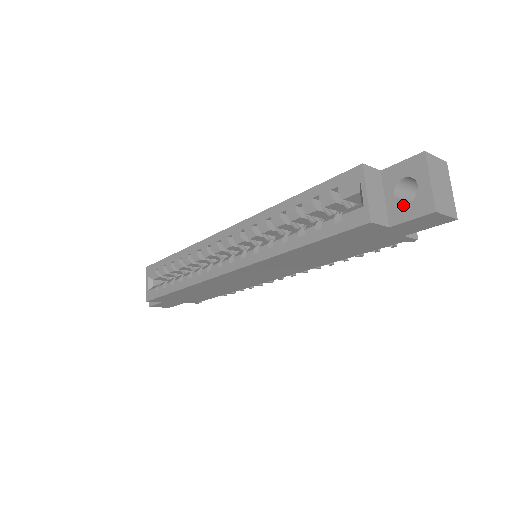
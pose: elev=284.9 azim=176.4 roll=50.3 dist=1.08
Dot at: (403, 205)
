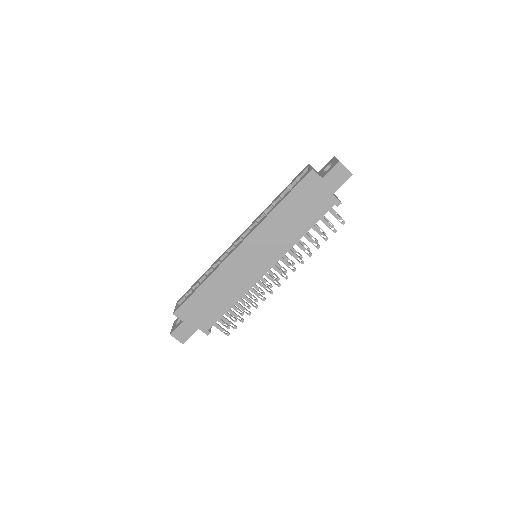
Dot at: (327, 170)
